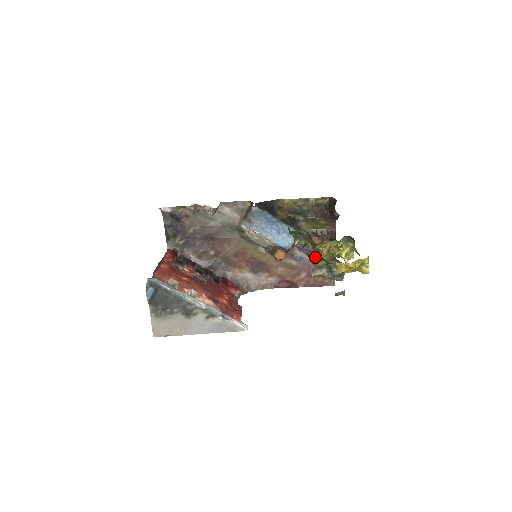
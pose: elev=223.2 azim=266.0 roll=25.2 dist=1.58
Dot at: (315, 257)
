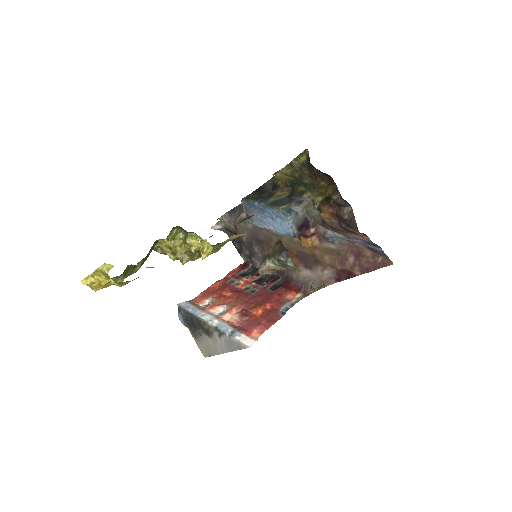
Dot at: occluded
